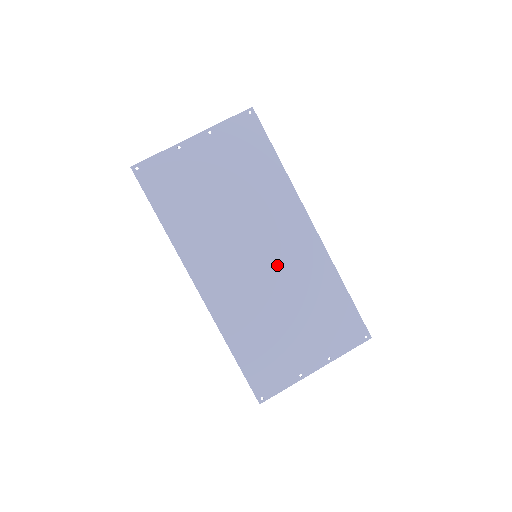
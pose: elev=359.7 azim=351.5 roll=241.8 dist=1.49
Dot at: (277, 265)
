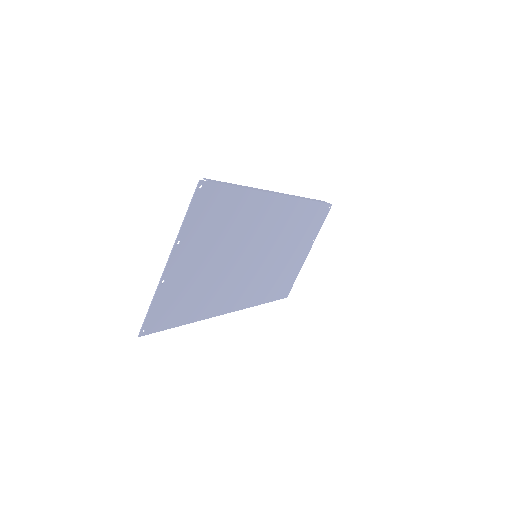
Dot at: (271, 243)
